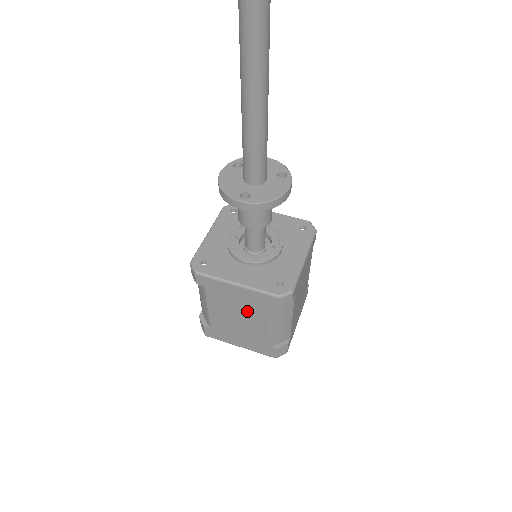
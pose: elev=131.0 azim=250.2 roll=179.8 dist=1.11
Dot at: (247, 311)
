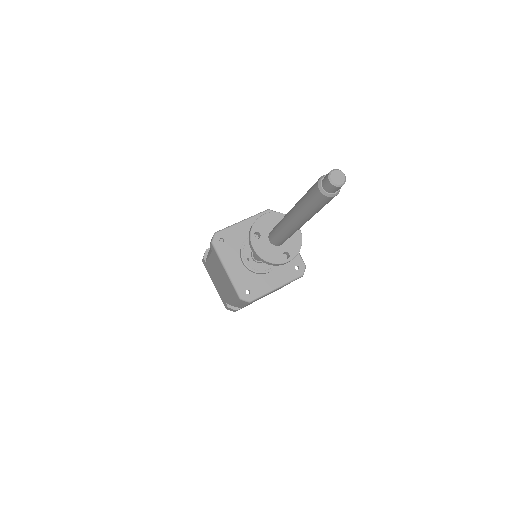
Dot at: occluded
